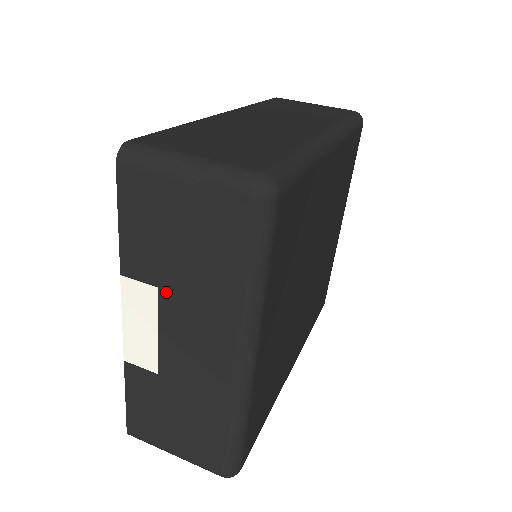
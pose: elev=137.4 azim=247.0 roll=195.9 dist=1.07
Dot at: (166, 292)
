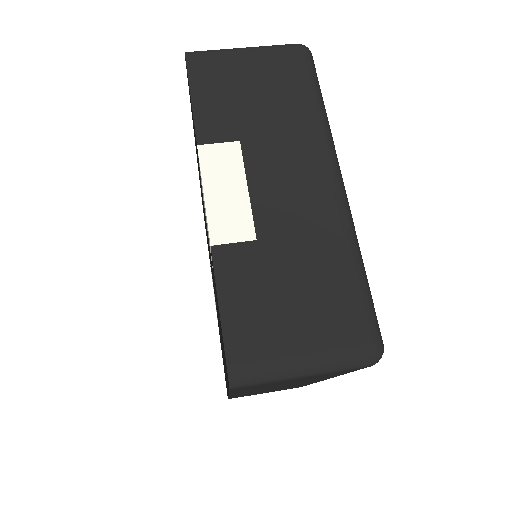
Dot at: (248, 142)
